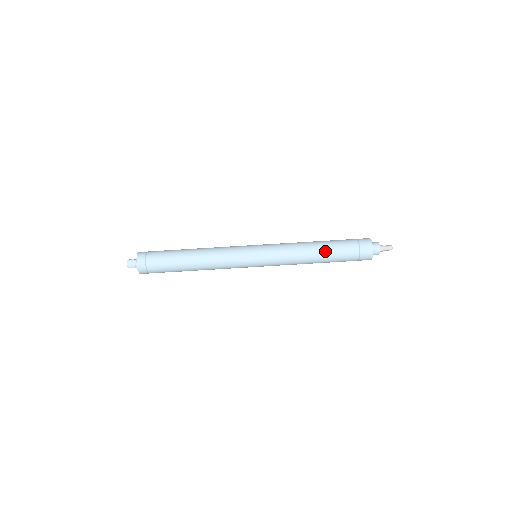
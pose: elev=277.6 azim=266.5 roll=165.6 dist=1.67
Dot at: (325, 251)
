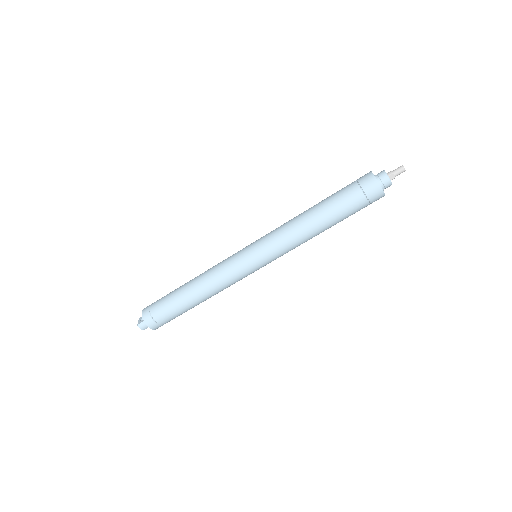
Dot at: (327, 218)
